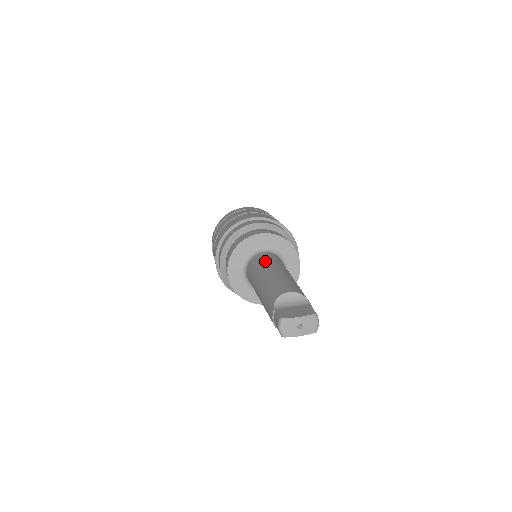
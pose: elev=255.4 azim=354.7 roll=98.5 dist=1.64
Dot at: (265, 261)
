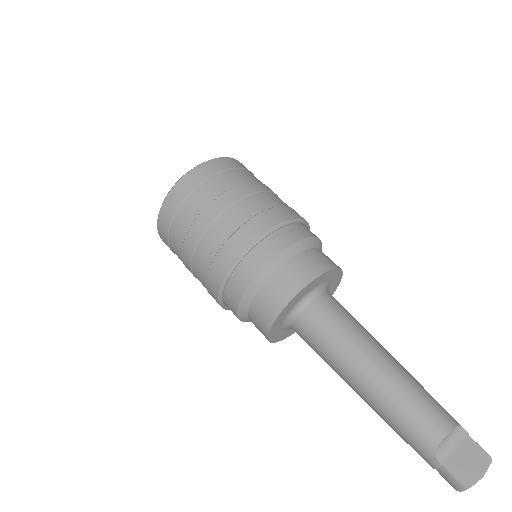
Dot at: (341, 333)
